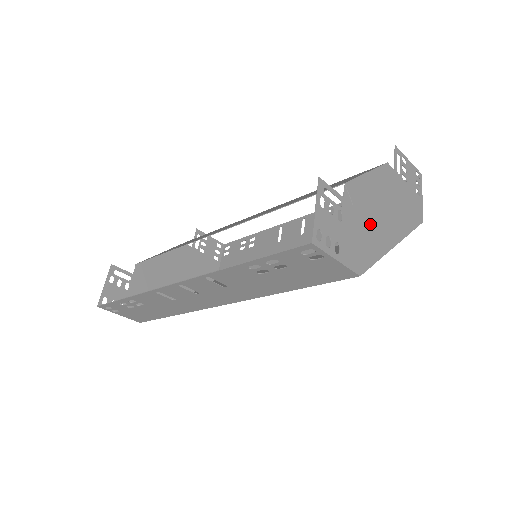
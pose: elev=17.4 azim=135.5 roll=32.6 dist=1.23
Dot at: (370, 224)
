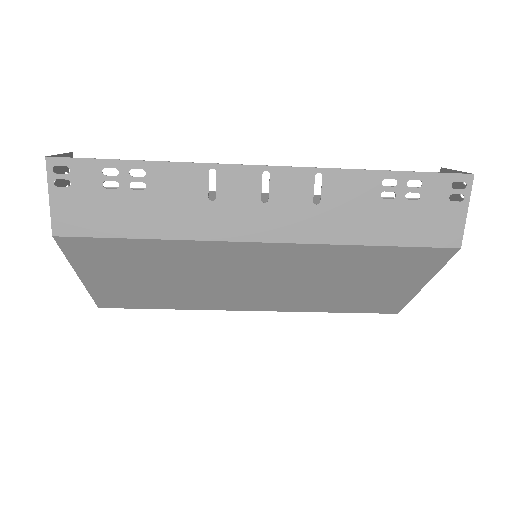
Dot at: occluded
